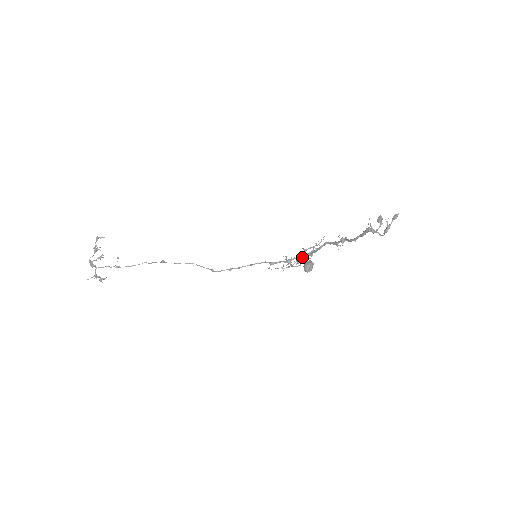
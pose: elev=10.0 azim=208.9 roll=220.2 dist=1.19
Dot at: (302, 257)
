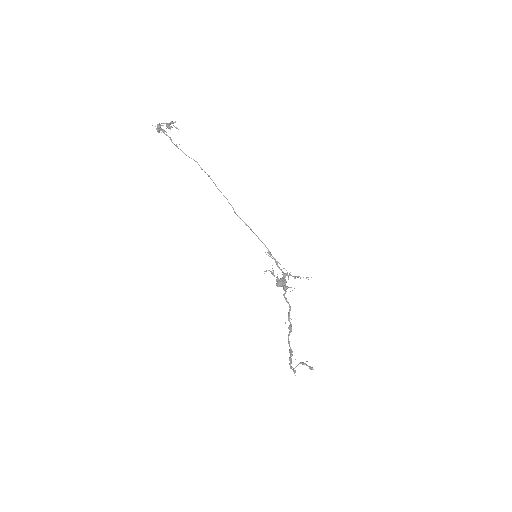
Dot at: (283, 277)
